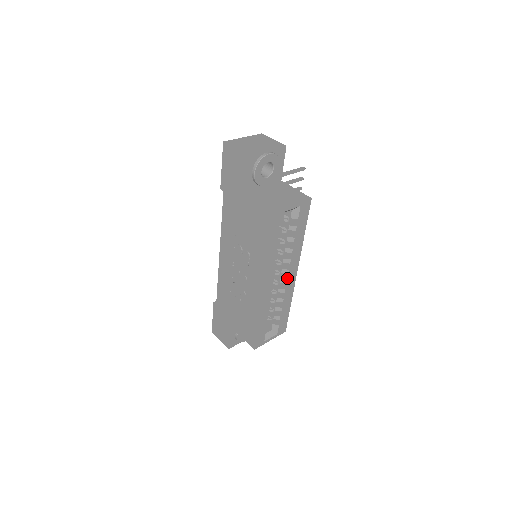
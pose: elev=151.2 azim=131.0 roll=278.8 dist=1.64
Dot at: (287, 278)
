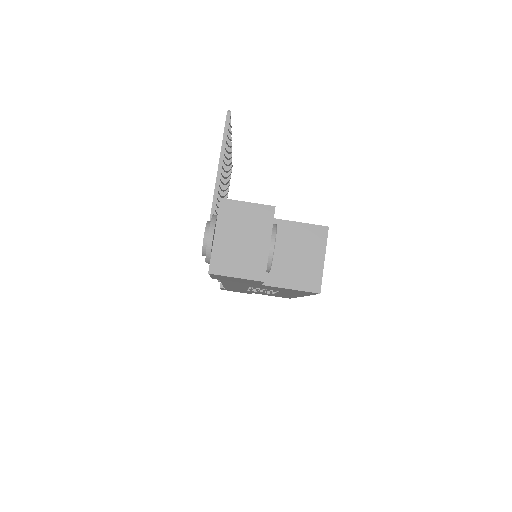
Dot at: occluded
